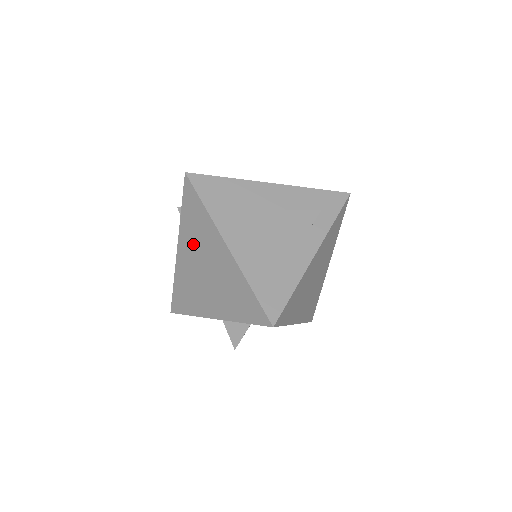
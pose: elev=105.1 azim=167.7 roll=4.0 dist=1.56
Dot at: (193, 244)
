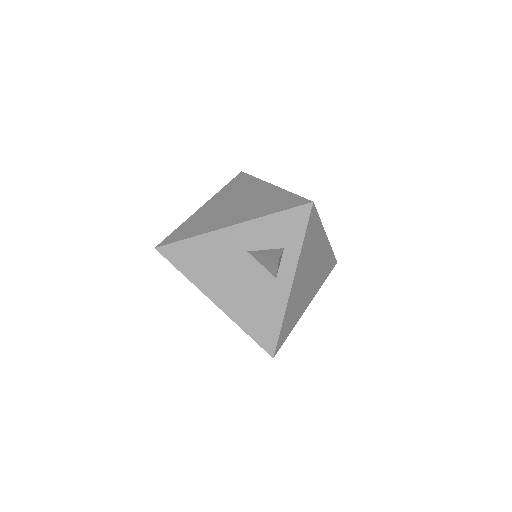
Dot at: occluded
